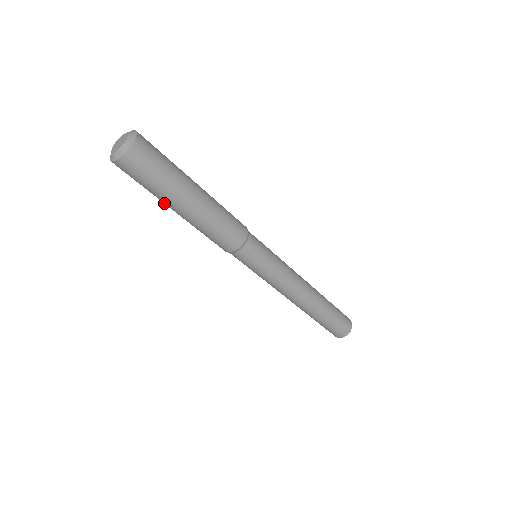
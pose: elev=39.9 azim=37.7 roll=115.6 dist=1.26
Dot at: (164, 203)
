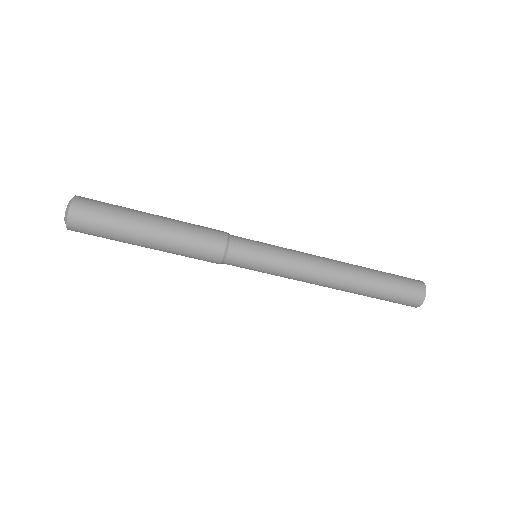
Dot at: (132, 244)
